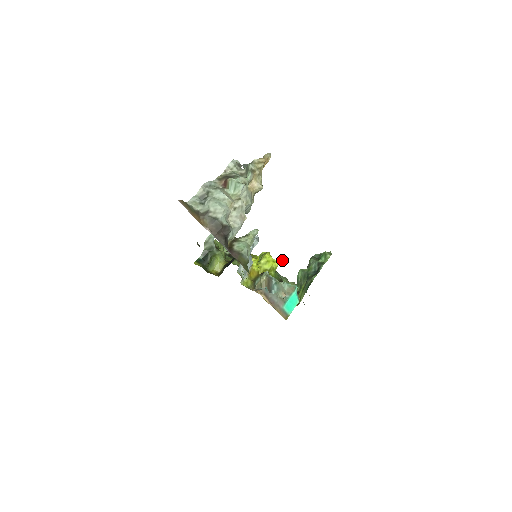
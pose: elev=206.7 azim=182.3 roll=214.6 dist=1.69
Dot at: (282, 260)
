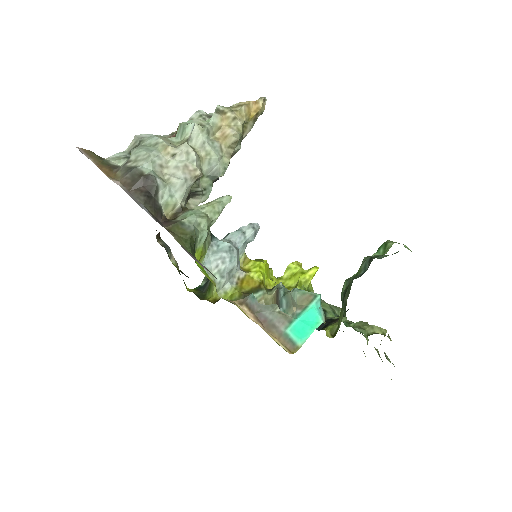
Dot at: (316, 269)
